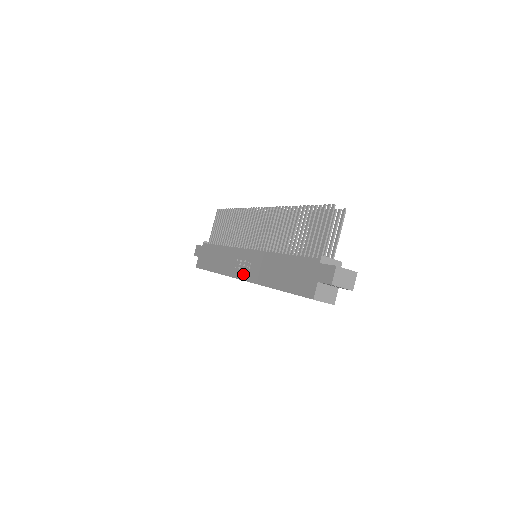
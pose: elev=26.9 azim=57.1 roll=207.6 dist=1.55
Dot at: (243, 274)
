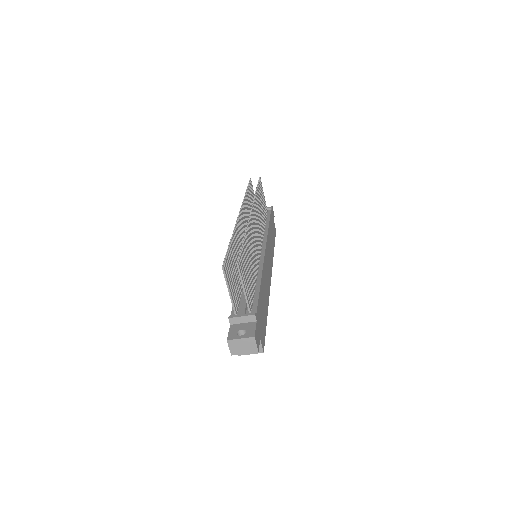
Dot at: occluded
